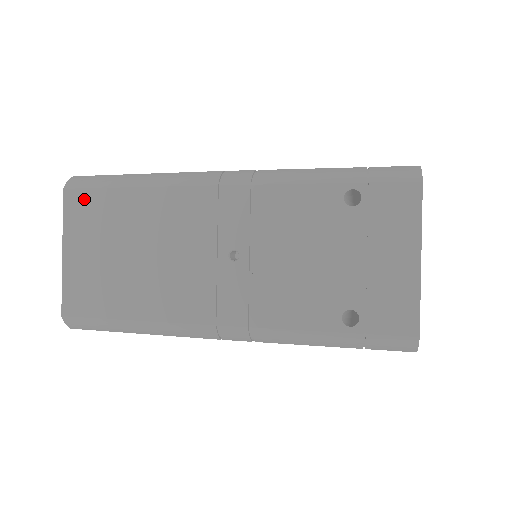
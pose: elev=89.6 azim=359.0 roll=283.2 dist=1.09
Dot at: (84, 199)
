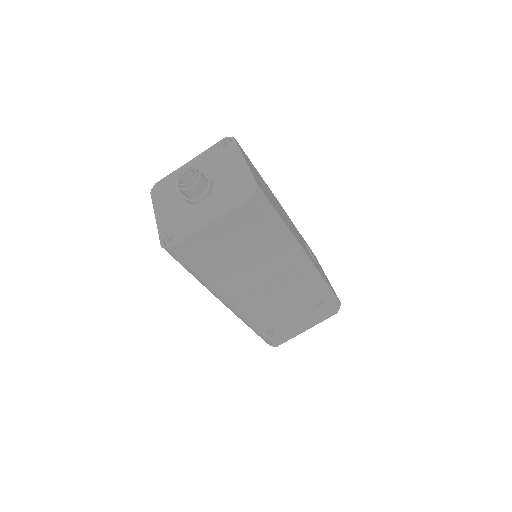
Dot at: (253, 213)
